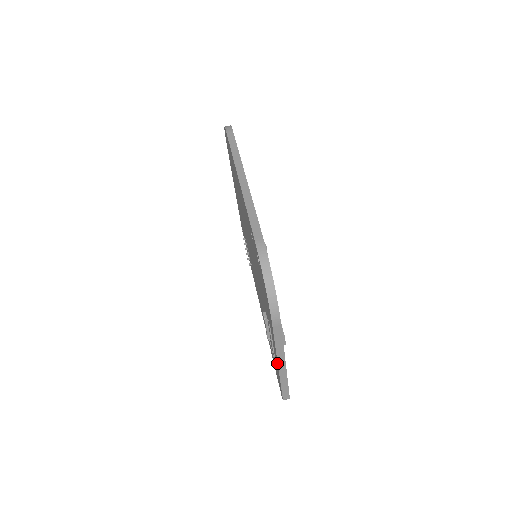
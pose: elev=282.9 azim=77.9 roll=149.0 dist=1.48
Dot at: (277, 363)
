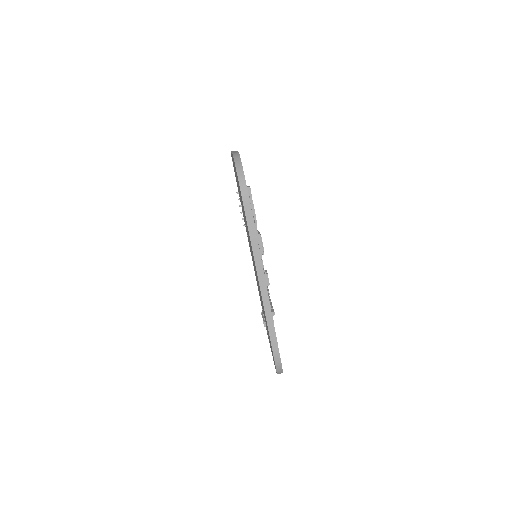
Dot at: occluded
